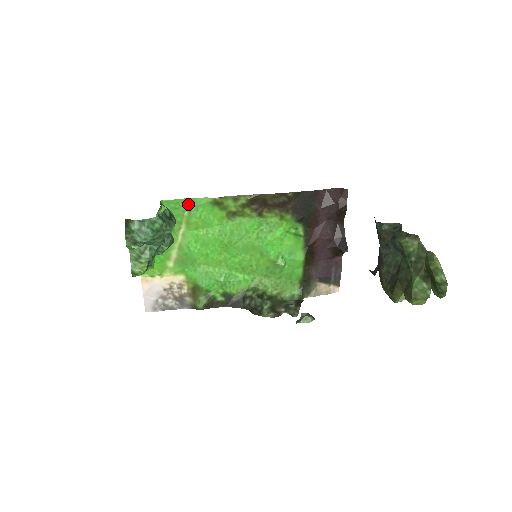
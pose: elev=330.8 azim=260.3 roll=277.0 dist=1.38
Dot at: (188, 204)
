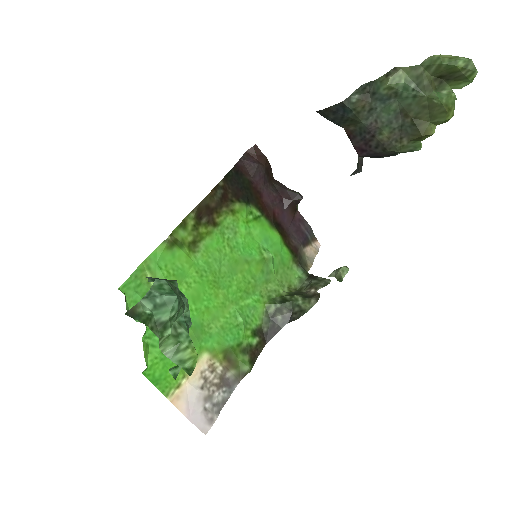
Dot at: (146, 271)
